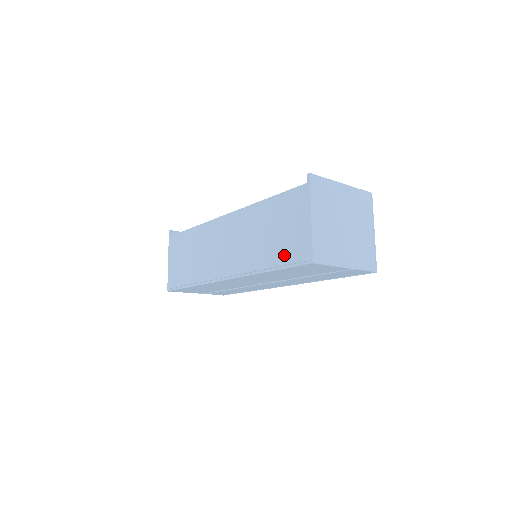
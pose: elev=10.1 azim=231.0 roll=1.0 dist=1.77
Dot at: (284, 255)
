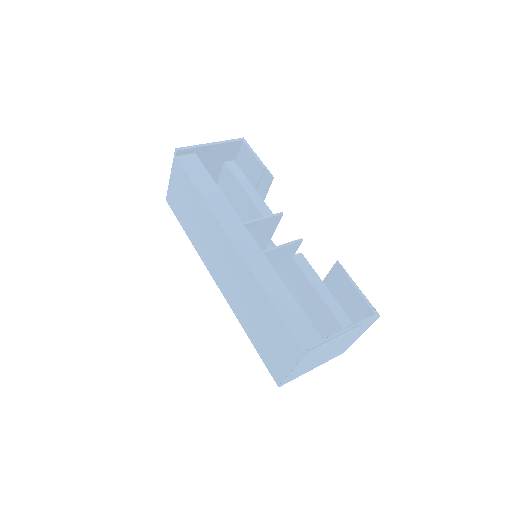
Dot at: (263, 351)
